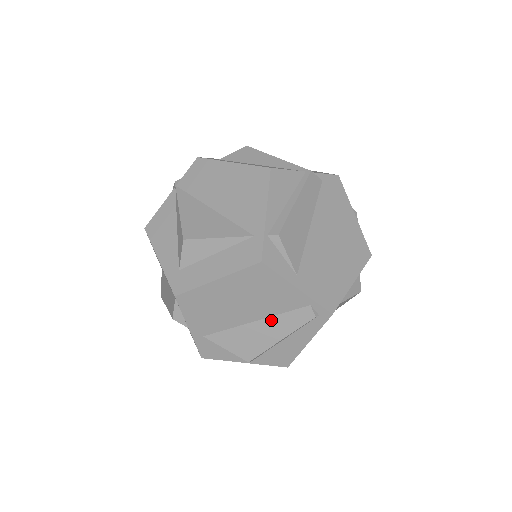
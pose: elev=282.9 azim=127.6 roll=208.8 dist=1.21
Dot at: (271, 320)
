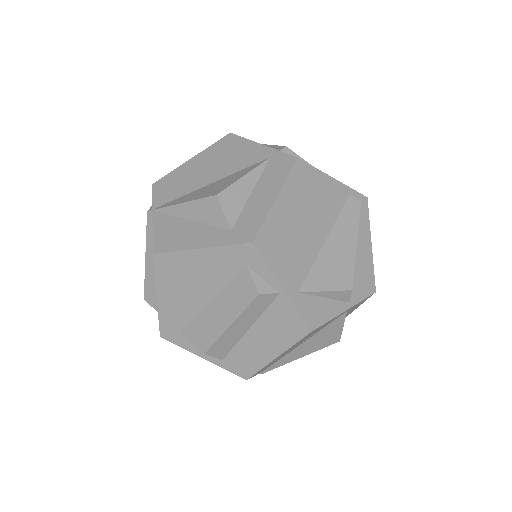
Dot at: (336, 229)
